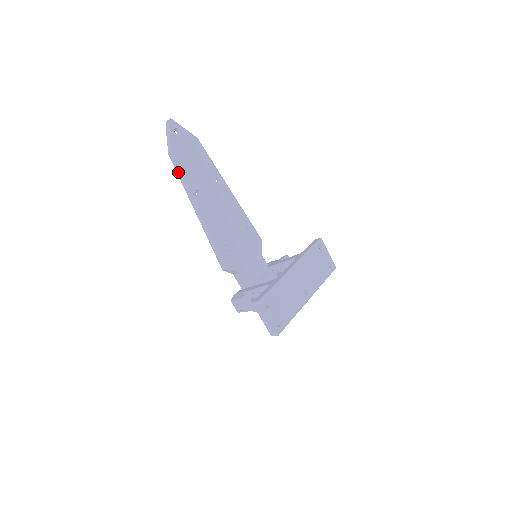
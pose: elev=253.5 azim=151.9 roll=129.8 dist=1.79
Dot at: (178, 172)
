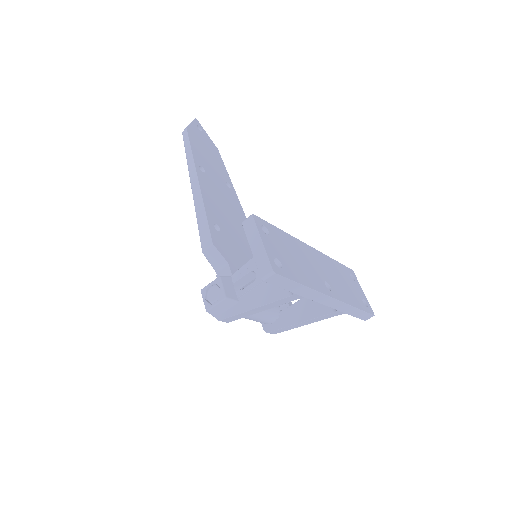
Dot at: (186, 146)
